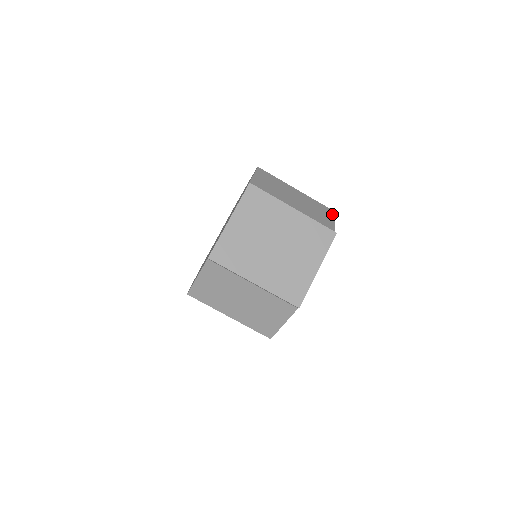
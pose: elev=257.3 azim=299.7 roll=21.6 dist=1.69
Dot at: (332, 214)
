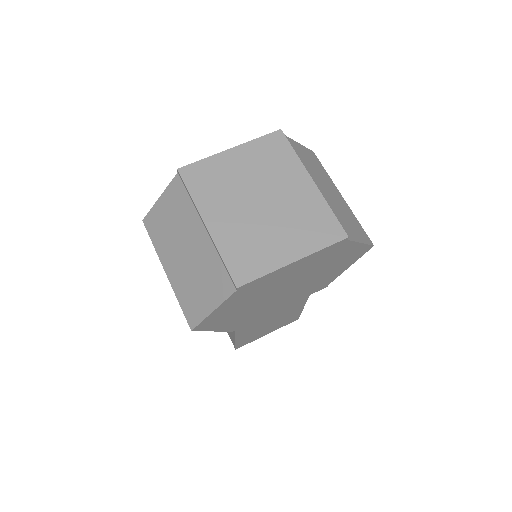
Dot at: (367, 240)
